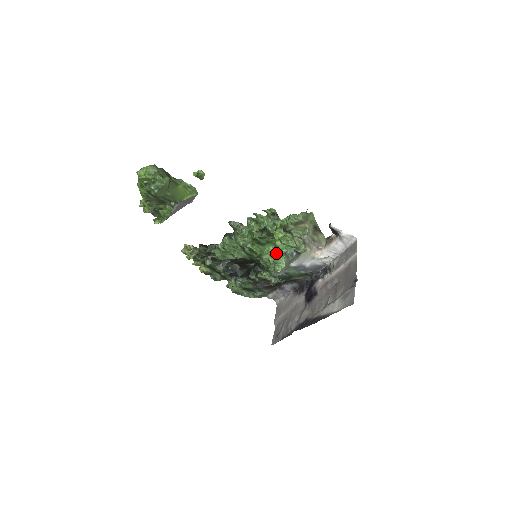
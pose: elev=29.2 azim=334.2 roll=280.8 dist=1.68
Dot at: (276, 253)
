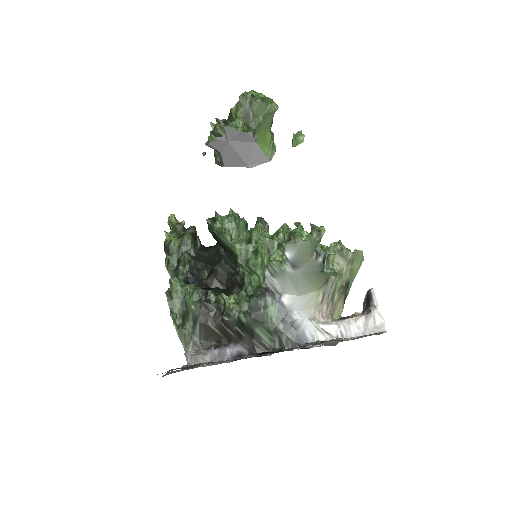
Dot at: (307, 233)
